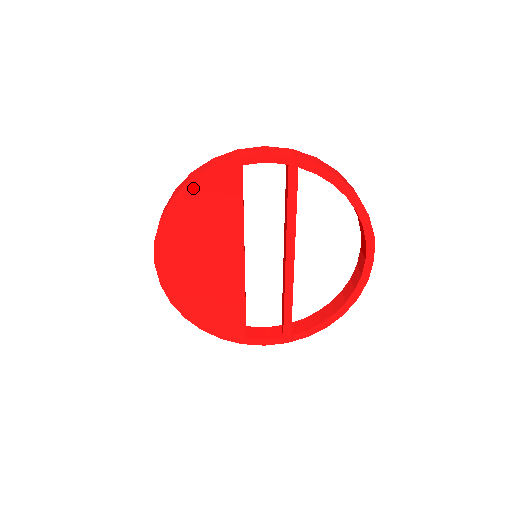
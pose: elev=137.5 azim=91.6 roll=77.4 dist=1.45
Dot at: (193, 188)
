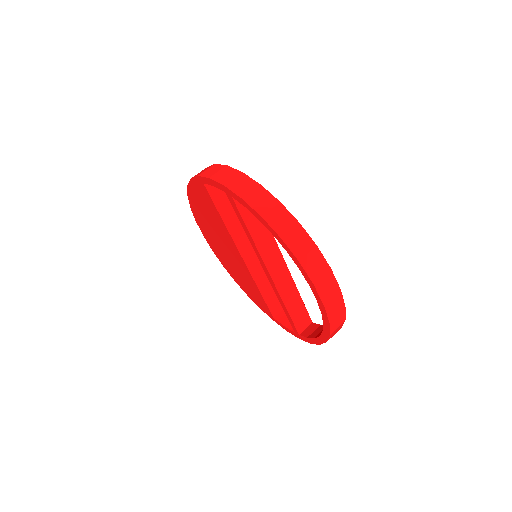
Dot at: (192, 192)
